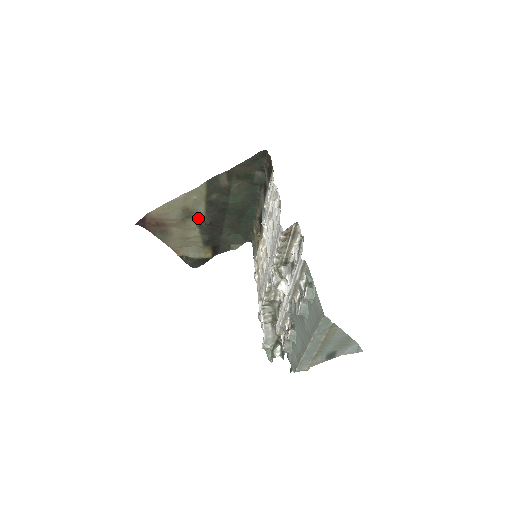
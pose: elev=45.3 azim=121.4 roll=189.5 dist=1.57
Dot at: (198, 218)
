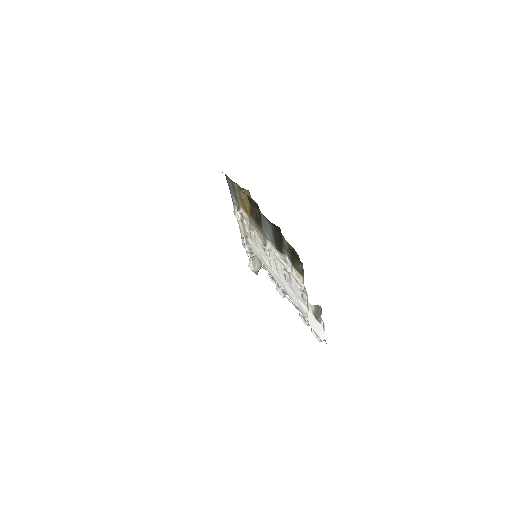
Dot at: occluded
